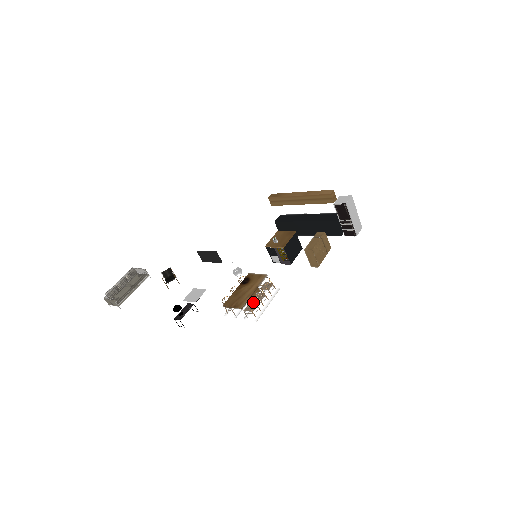
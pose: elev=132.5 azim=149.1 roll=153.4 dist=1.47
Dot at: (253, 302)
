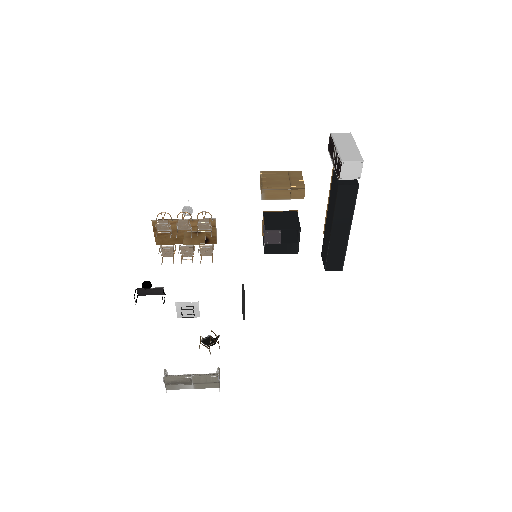
Dot at: (165, 212)
